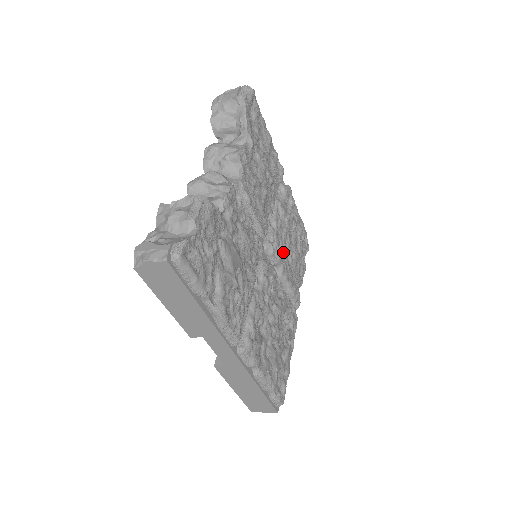
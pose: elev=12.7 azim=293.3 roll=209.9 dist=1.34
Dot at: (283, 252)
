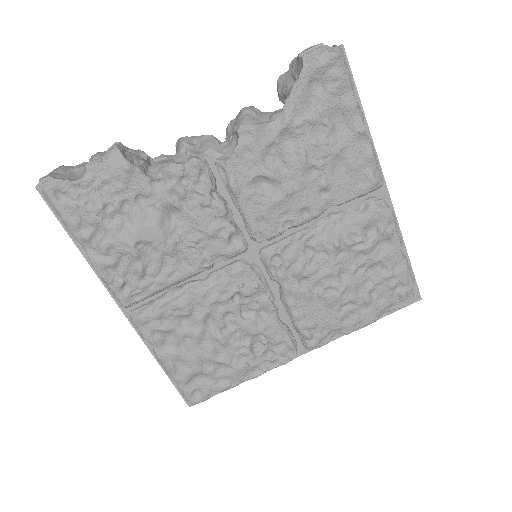
Dot at: (300, 275)
